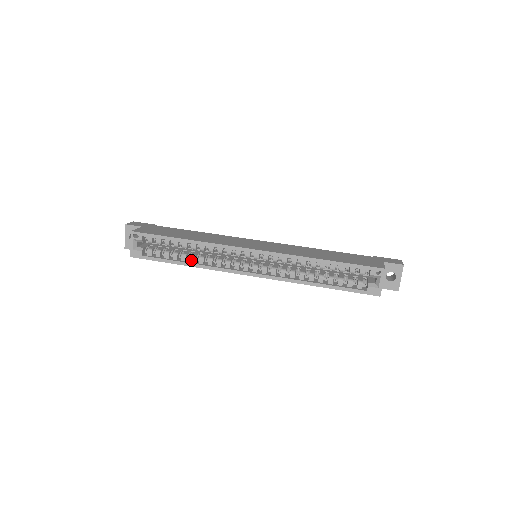
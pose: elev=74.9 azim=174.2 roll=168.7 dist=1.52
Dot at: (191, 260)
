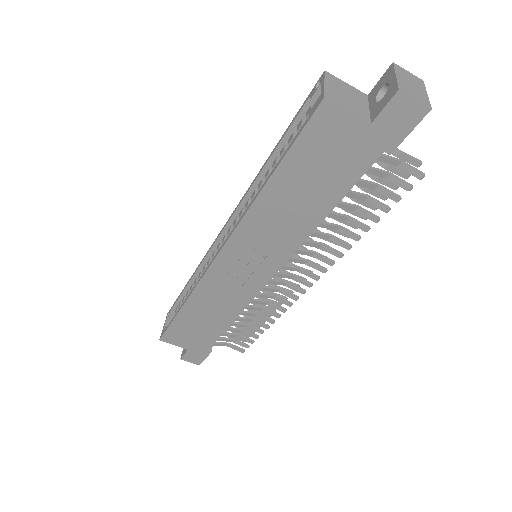
Dot at: occluded
